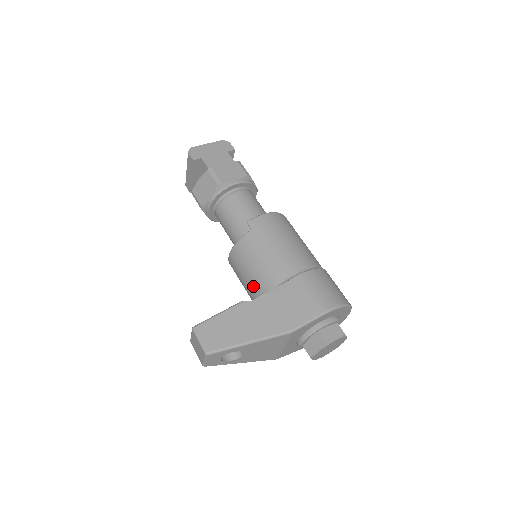
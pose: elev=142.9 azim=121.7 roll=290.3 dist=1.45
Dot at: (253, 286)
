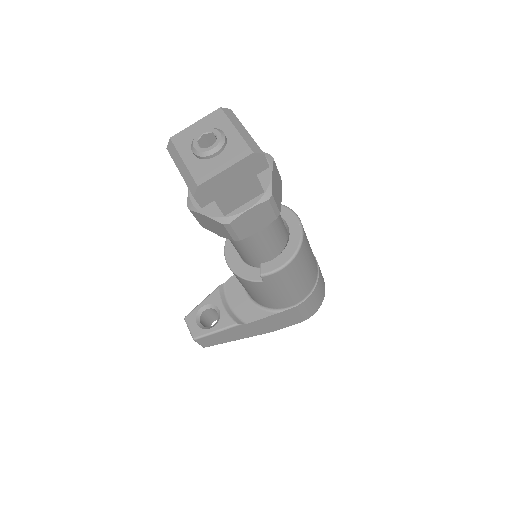
Dot at: occluded
